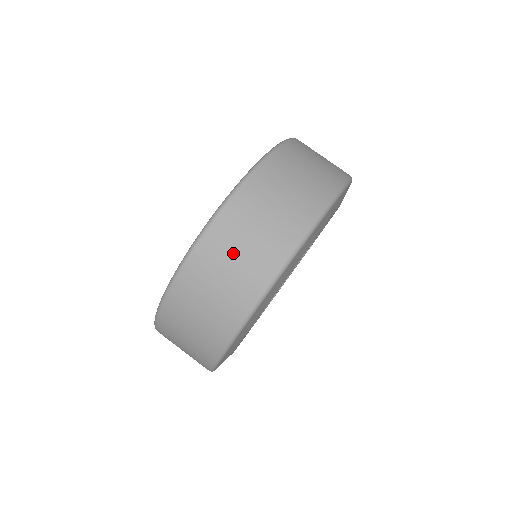
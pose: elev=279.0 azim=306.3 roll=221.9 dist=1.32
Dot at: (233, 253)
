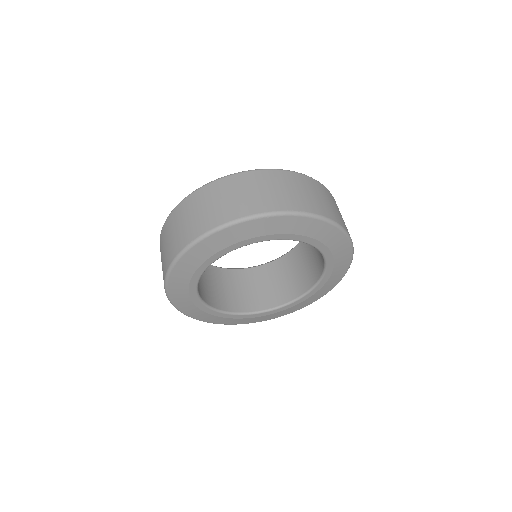
Dot at: (326, 198)
